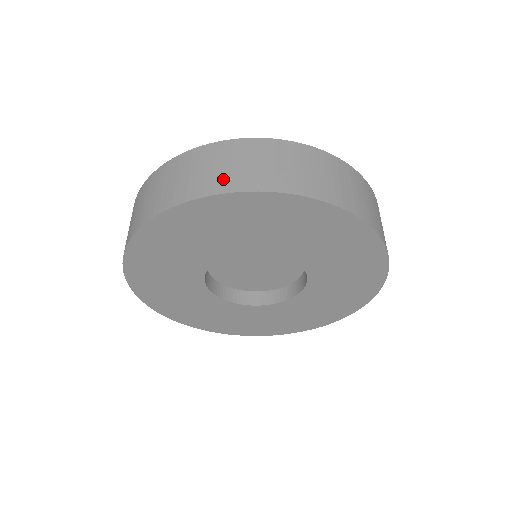
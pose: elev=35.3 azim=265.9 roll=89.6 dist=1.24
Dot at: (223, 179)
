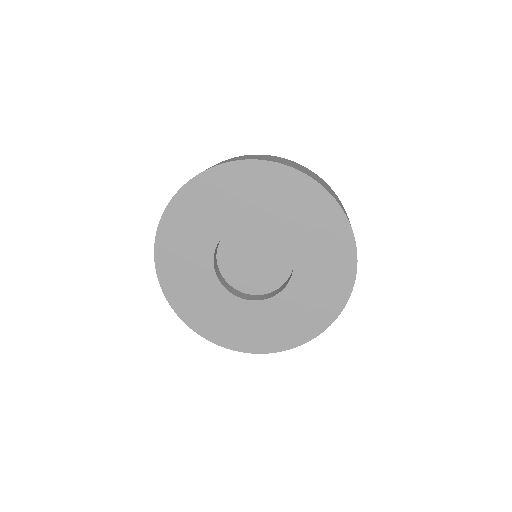
Dot at: (307, 172)
